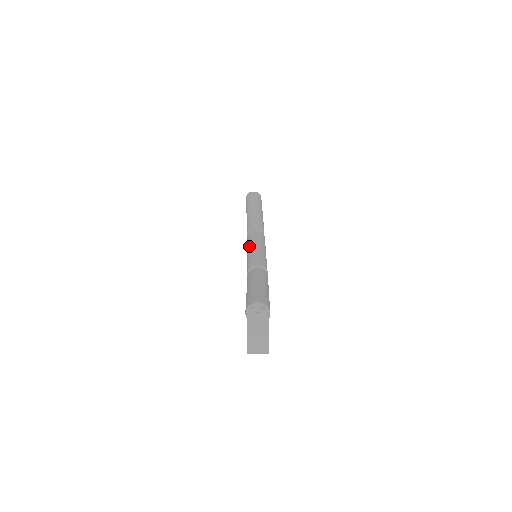
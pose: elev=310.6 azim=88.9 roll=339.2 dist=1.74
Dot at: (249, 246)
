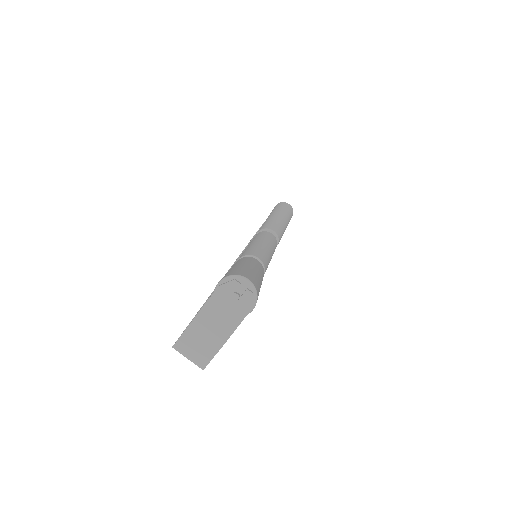
Dot at: (256, 239)
